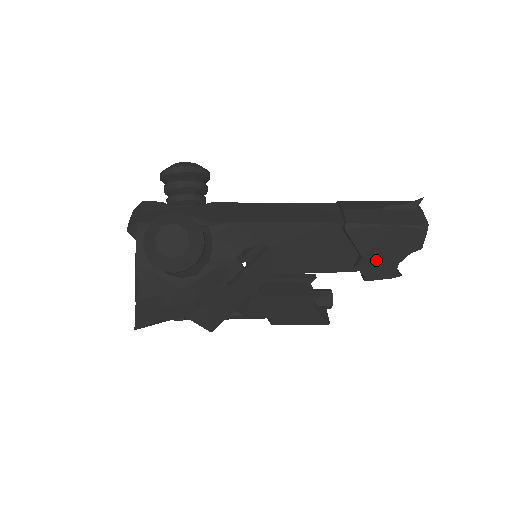
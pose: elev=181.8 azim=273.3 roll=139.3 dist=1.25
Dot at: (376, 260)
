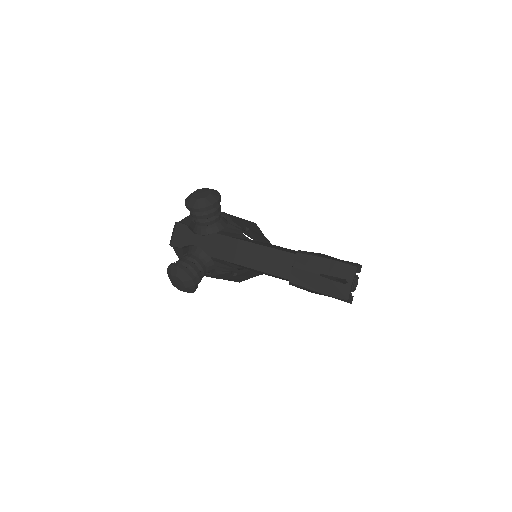
Dot at: occluded
